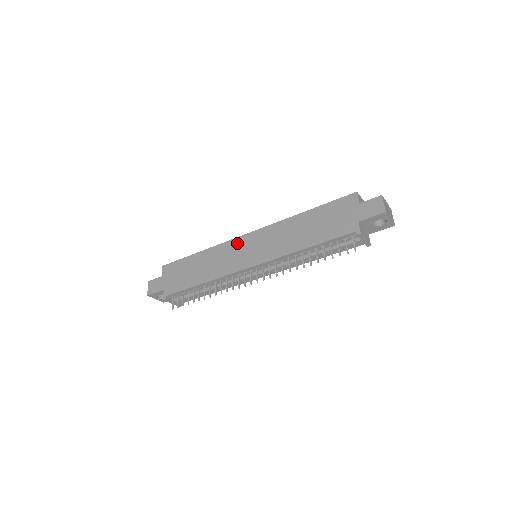
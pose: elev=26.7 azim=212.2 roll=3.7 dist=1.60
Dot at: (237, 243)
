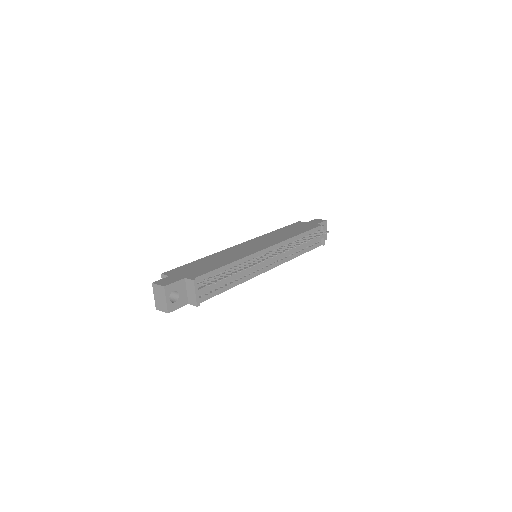
Dot at: (237, 247)
